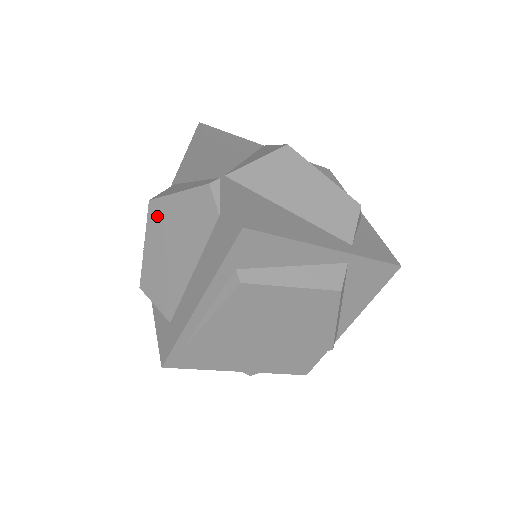
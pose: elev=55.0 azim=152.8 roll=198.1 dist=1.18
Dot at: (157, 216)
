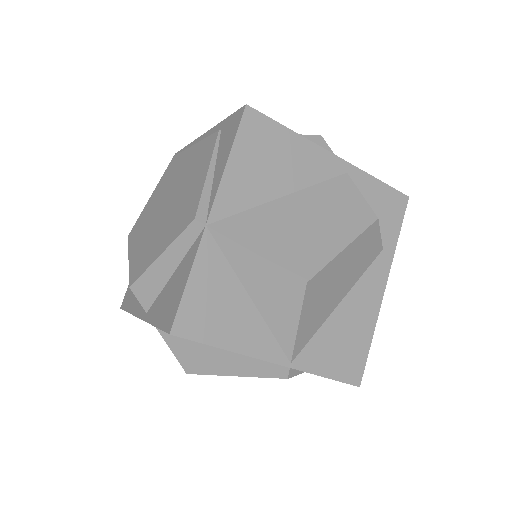
Dot at: occluded
